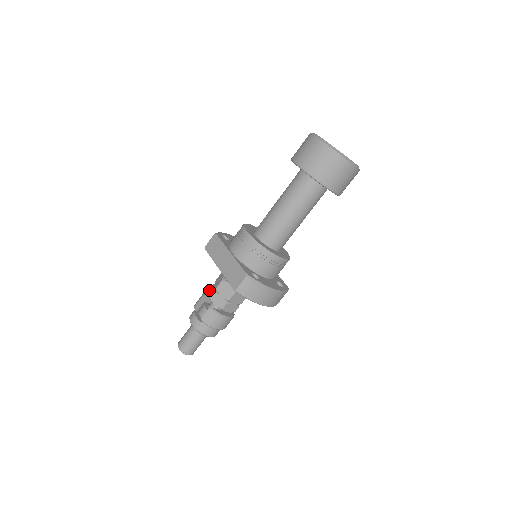
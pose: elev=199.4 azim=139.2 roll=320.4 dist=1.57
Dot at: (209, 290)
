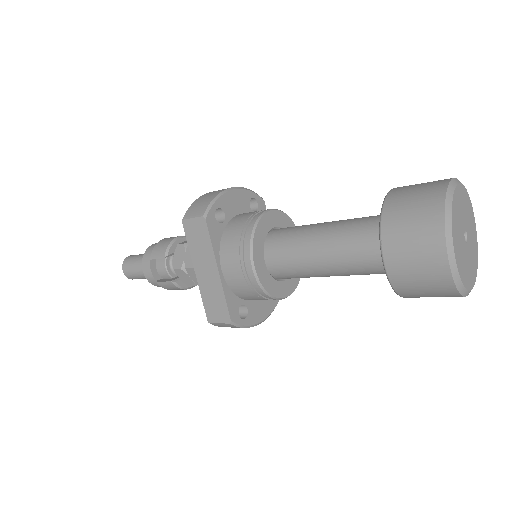
Dot at: (176, 249)
